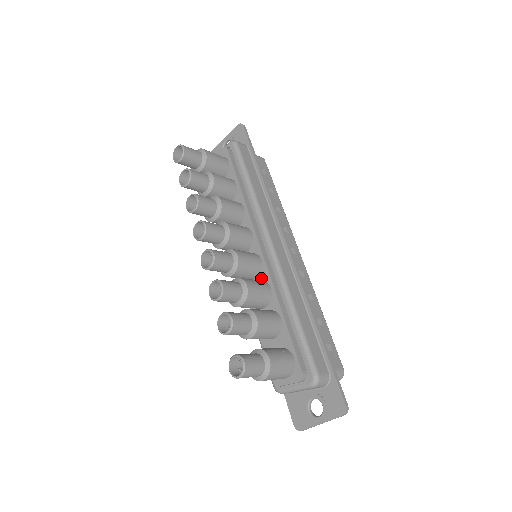
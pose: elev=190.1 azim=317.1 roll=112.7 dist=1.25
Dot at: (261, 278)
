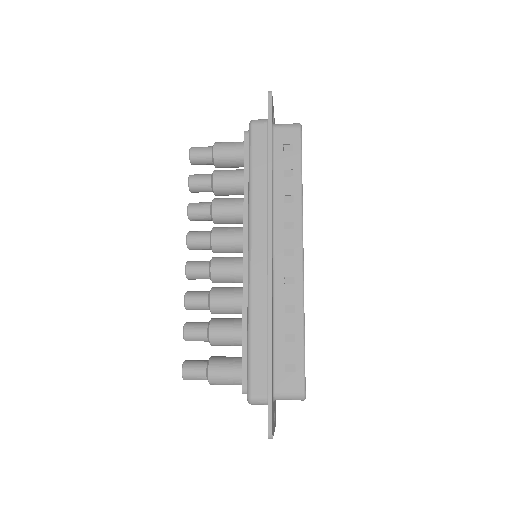
Dot at: occluded
